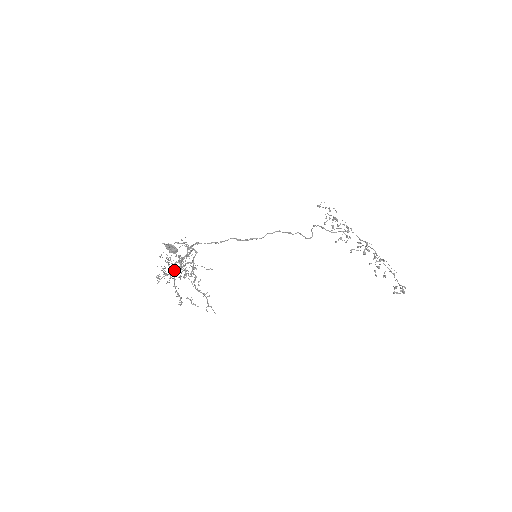
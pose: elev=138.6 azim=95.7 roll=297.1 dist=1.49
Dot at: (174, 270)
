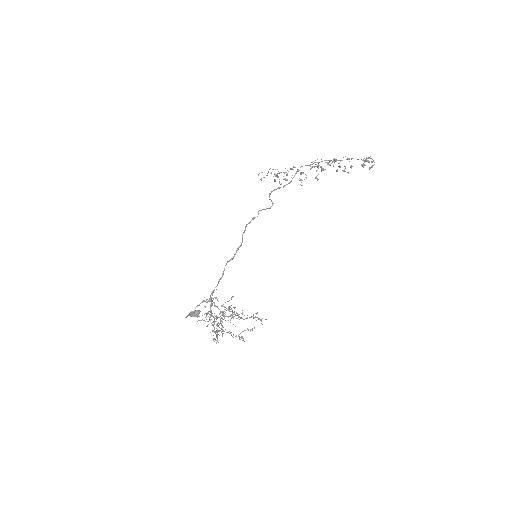
Dot at: (221, 324)
